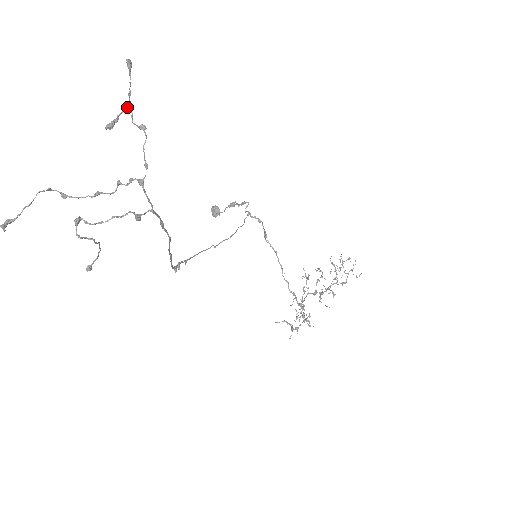
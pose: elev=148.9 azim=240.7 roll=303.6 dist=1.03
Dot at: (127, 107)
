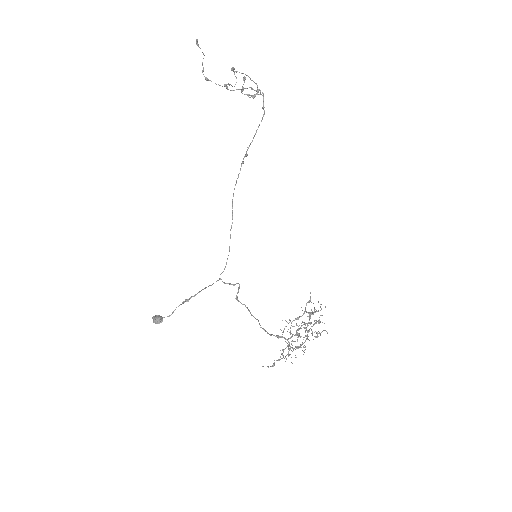
Dot at: (241, 91)
